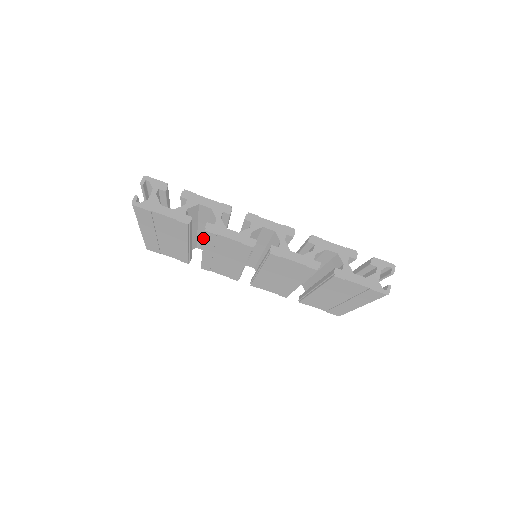
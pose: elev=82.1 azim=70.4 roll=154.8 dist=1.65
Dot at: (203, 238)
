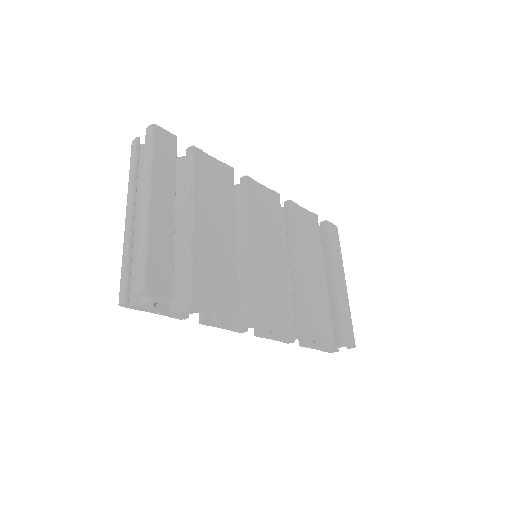
Dot at: occluded
